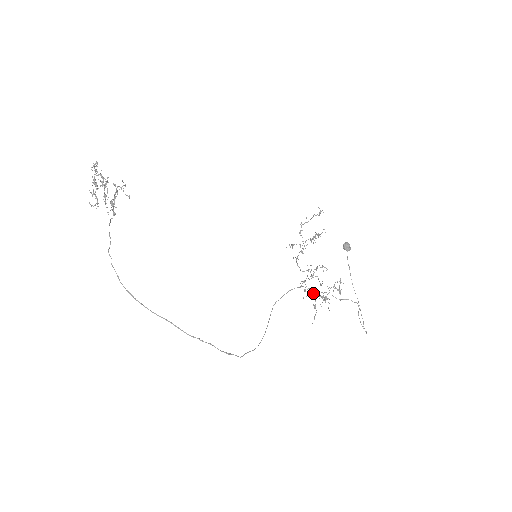
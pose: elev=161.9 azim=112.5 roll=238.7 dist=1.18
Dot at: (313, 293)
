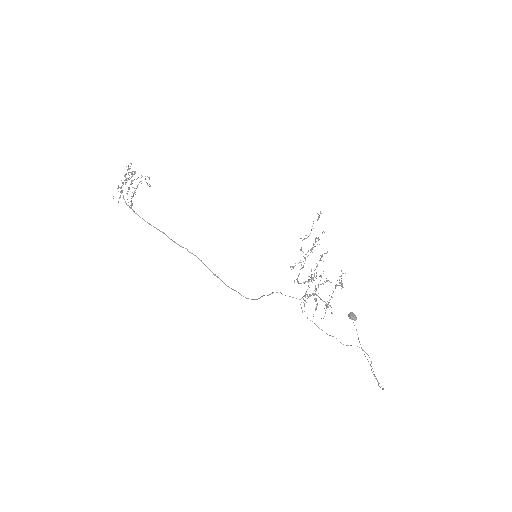
Dot at: occluded
